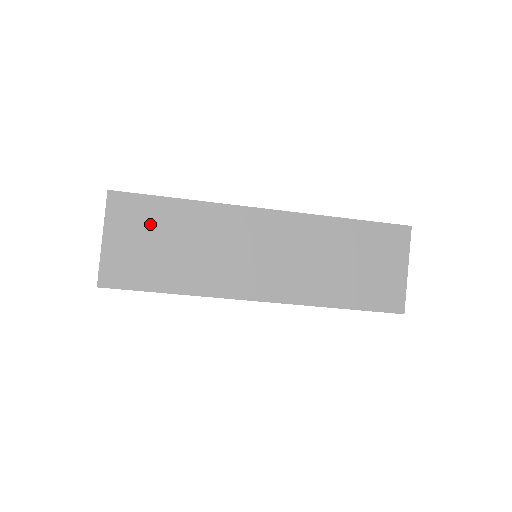
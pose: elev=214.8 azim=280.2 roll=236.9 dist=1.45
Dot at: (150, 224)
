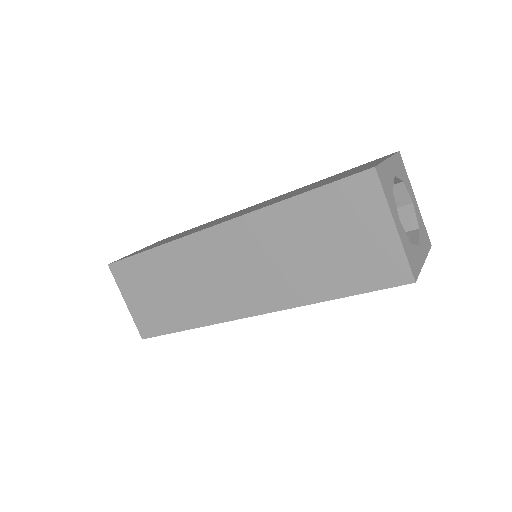
Dot at: (144, 279)
